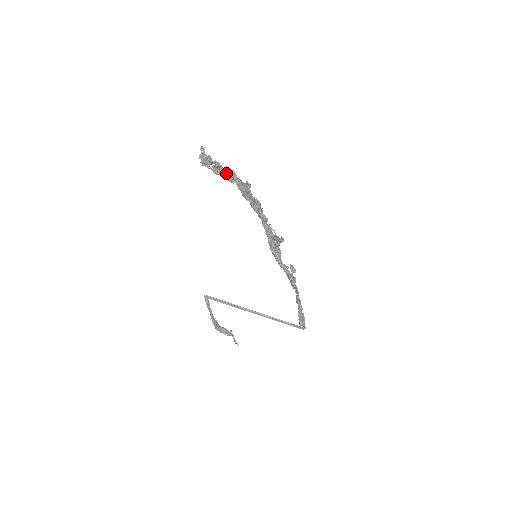
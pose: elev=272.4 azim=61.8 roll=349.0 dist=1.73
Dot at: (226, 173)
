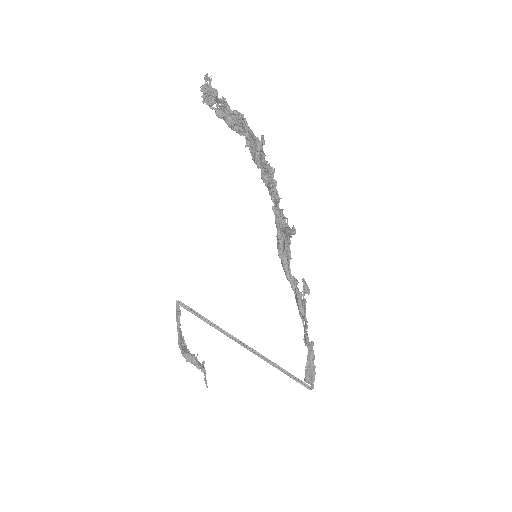
Dot at: (234, 118)
